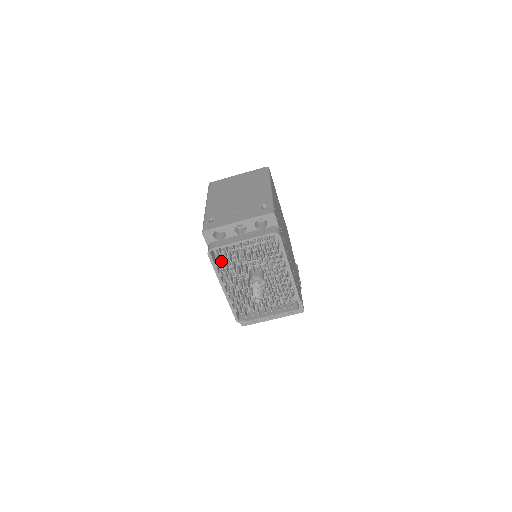
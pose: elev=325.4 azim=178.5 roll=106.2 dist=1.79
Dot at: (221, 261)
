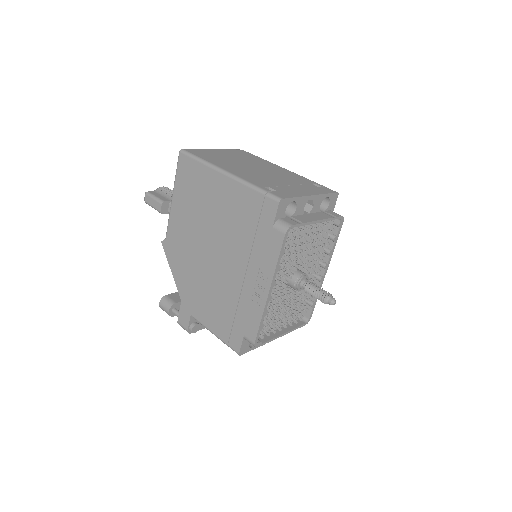
Dot at: occluded
